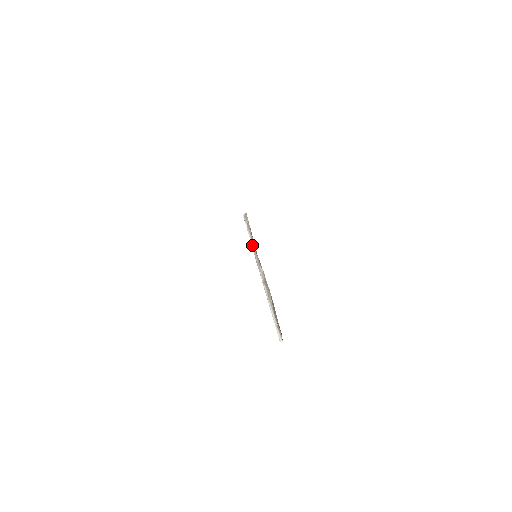
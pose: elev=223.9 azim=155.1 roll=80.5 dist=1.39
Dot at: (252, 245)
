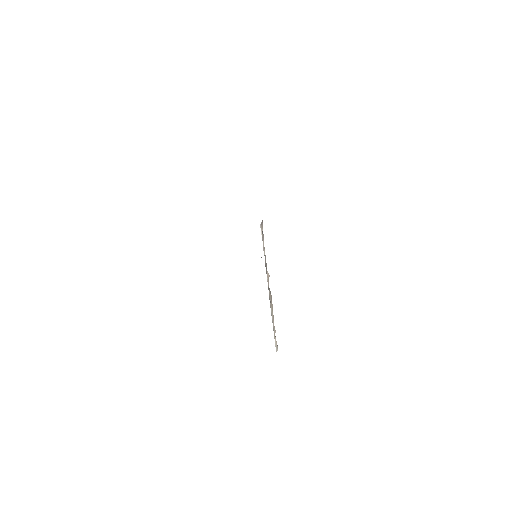
Dot at: (264, 251)
